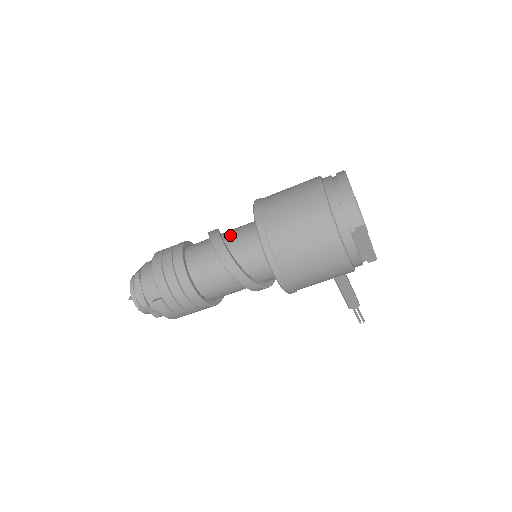
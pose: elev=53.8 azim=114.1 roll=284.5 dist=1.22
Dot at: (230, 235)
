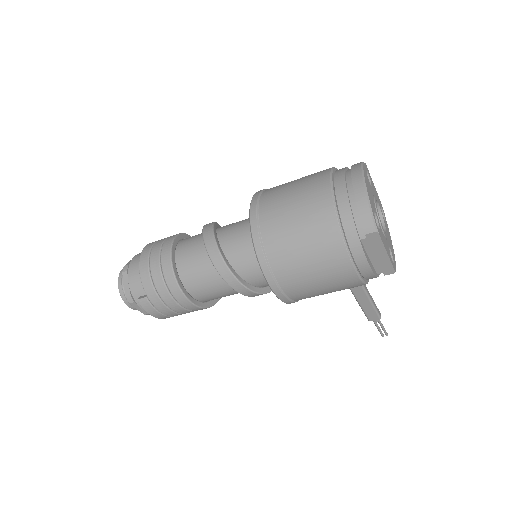
Dot at: (225, 231)
